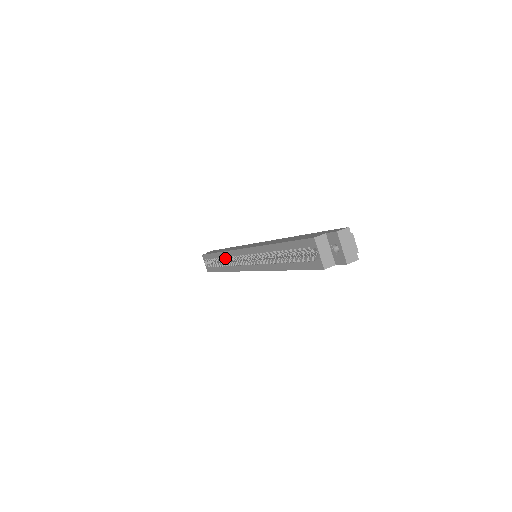
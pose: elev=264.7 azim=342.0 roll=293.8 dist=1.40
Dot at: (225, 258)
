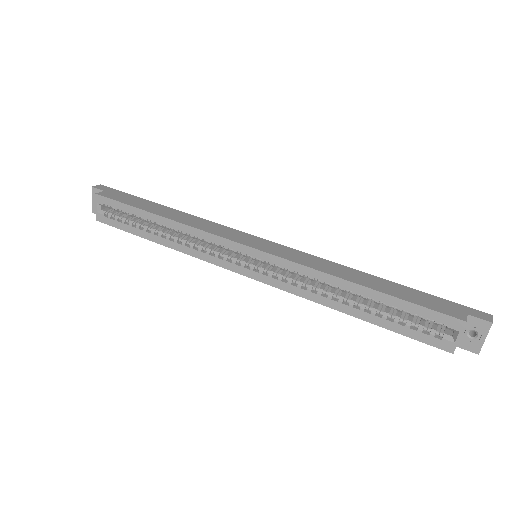
Dot at: (178, 231)
